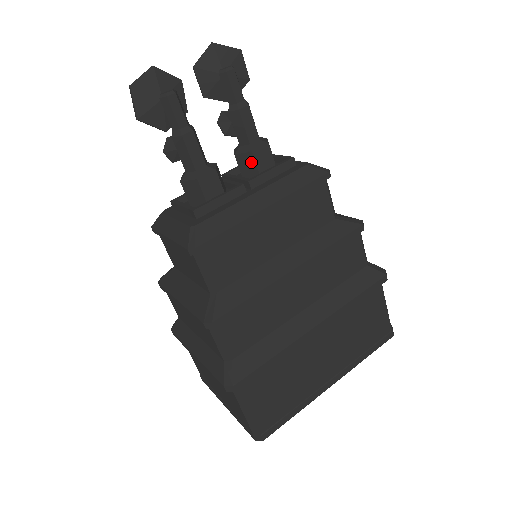
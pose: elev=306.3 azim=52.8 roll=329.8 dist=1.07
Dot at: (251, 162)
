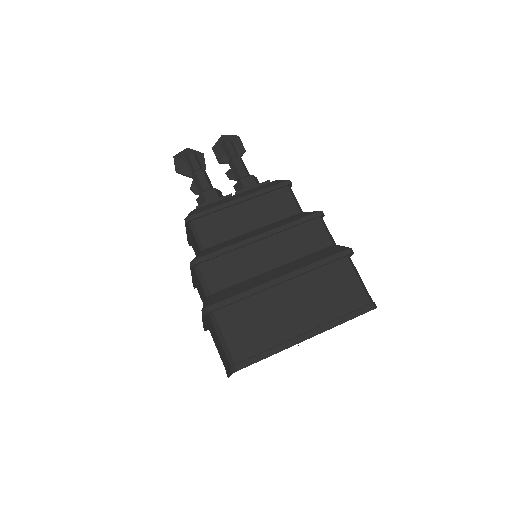
Dot at: (241, 186)
